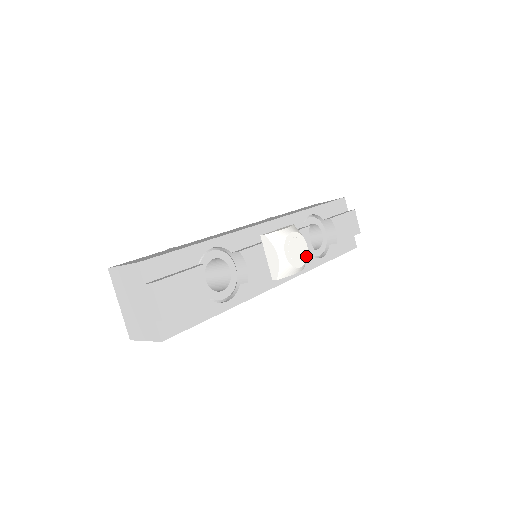
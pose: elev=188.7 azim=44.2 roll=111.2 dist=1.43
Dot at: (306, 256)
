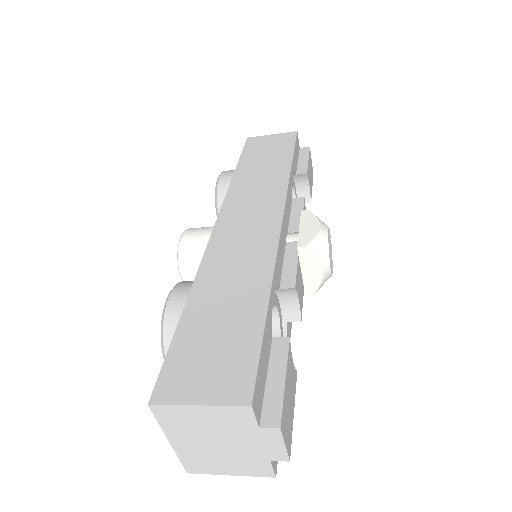
Dot at: (331, 251)
